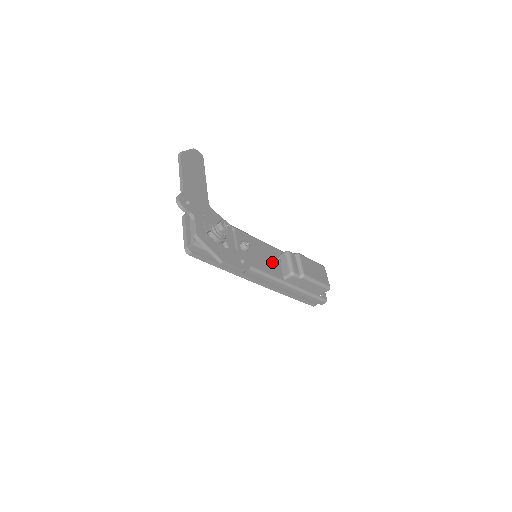
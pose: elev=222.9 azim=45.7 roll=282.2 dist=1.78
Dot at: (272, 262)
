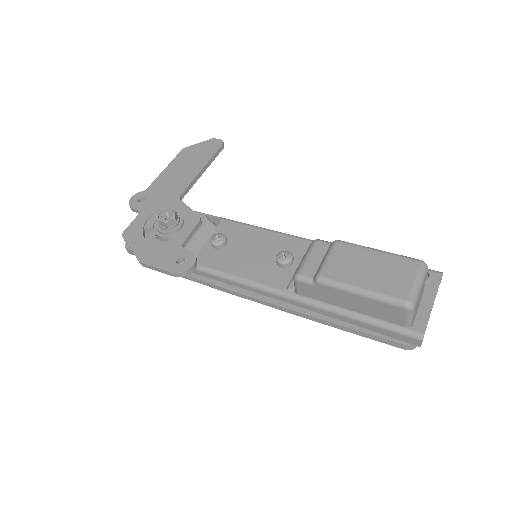
Dot at: (276, 262)
